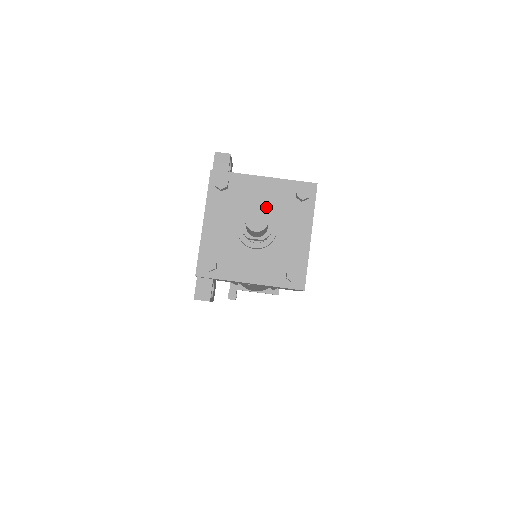
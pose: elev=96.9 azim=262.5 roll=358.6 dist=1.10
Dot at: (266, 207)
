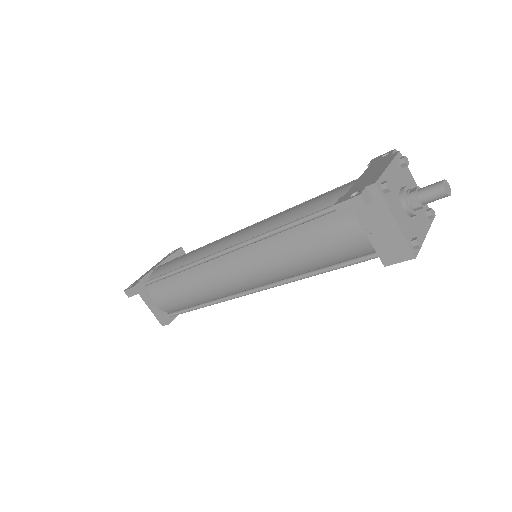
Dot at: occluded
